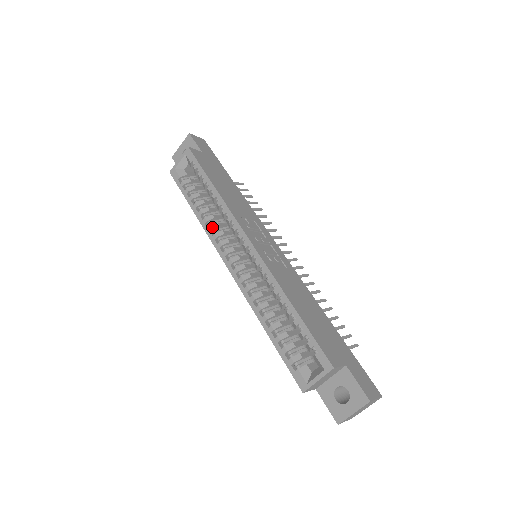
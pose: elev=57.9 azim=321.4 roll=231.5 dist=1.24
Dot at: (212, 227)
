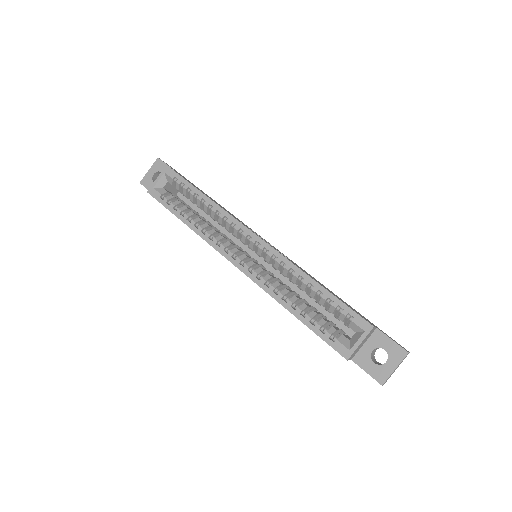
Dot at: (210, 233)
